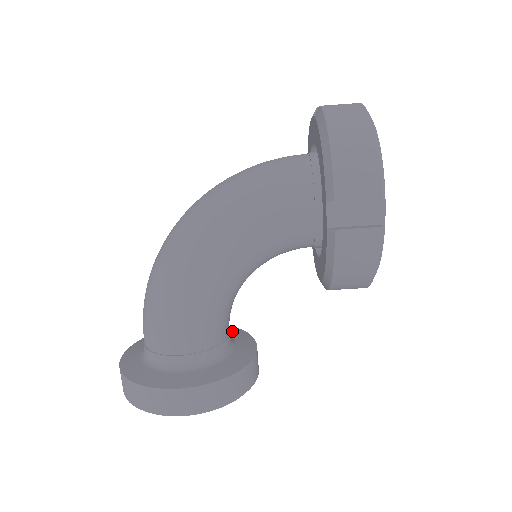
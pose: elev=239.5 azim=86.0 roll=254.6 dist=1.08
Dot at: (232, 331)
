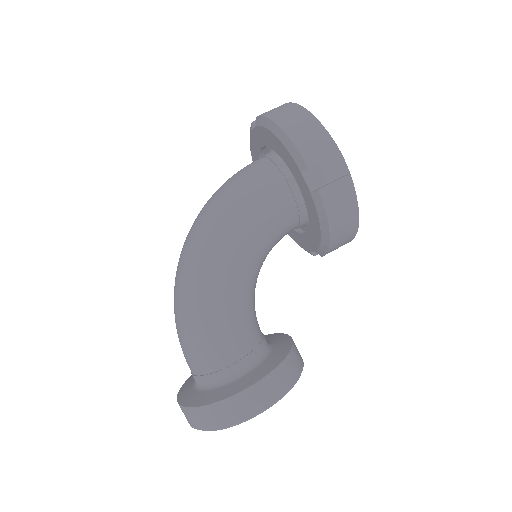
Dot at: occluded
